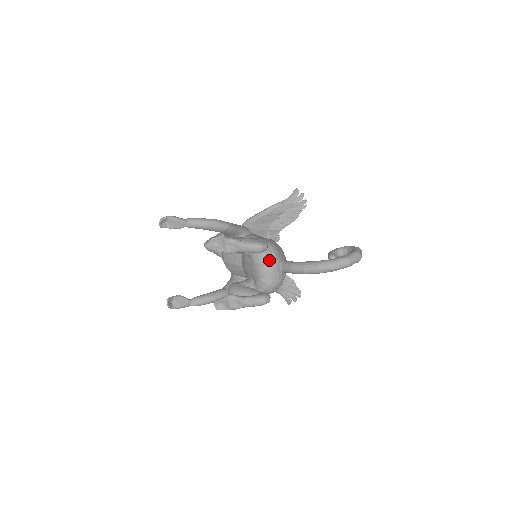
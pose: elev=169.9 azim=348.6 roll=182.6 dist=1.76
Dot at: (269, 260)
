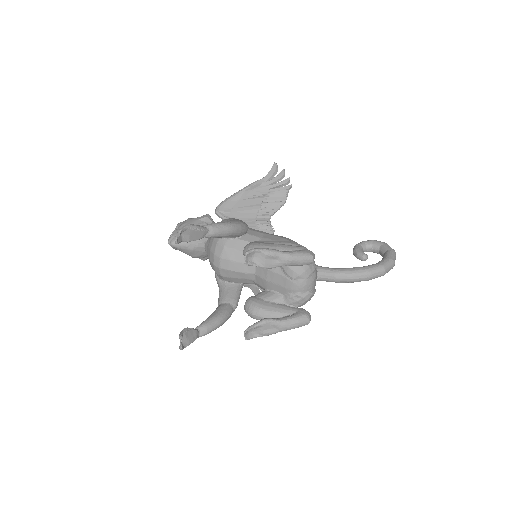
Dot at: (311, 271)
